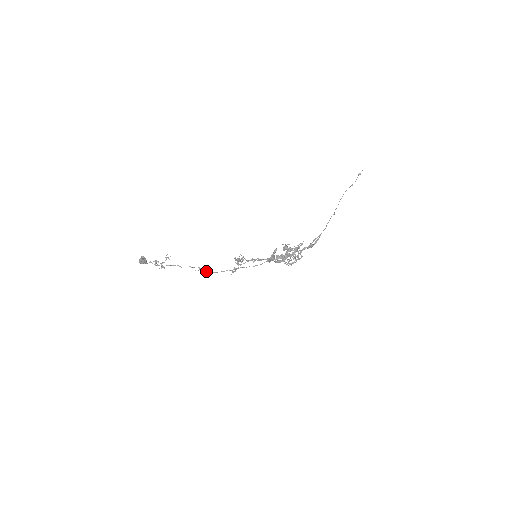
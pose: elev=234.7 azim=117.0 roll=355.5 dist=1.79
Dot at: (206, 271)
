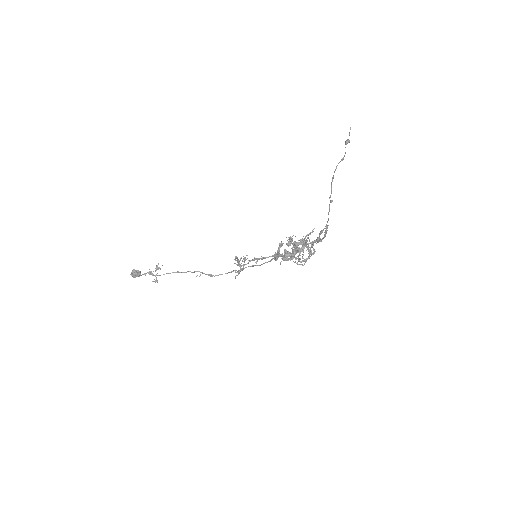
Dot at: (209, 275)
